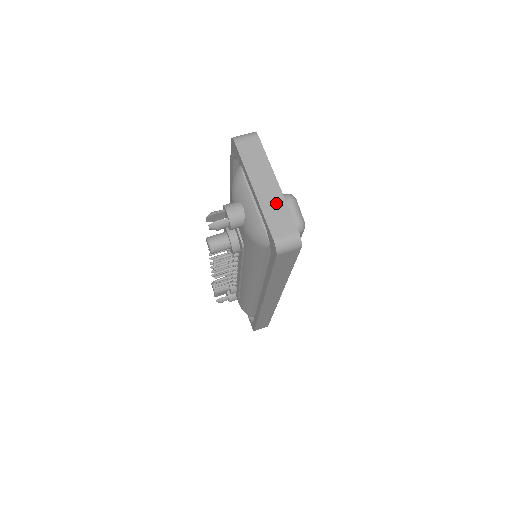
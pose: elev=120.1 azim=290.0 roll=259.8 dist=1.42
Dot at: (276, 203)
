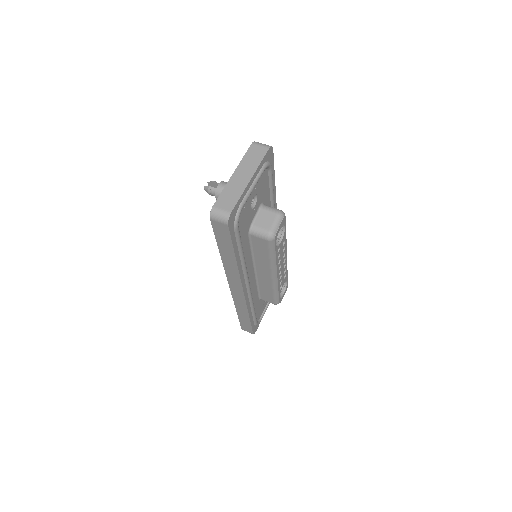
Dot at: (237, 189)
